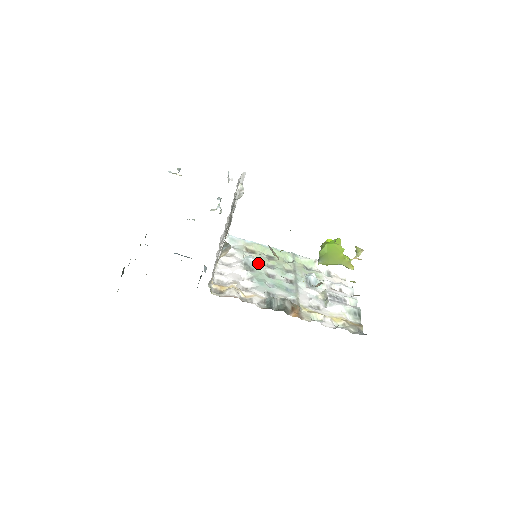
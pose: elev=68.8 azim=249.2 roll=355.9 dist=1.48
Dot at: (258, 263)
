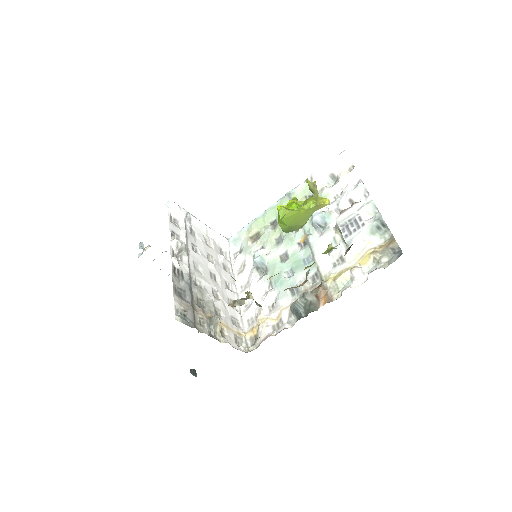
Dot at: (265, 257)
